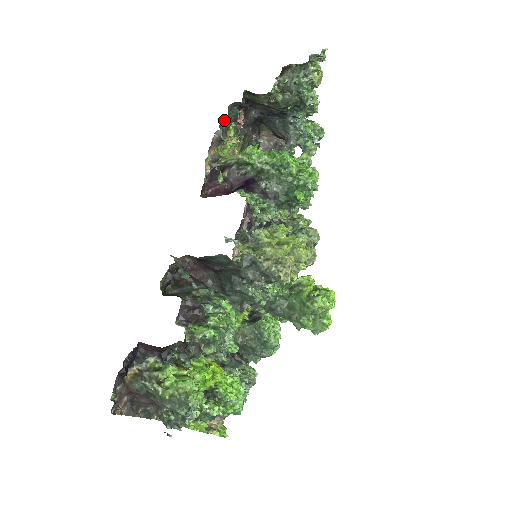
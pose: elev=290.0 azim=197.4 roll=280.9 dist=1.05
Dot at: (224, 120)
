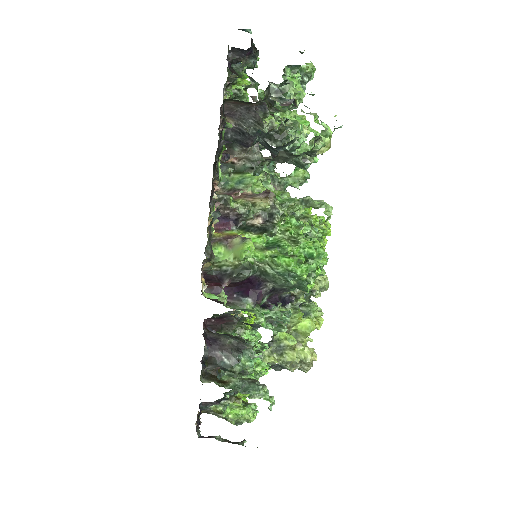
Dot at: (207, 244)
